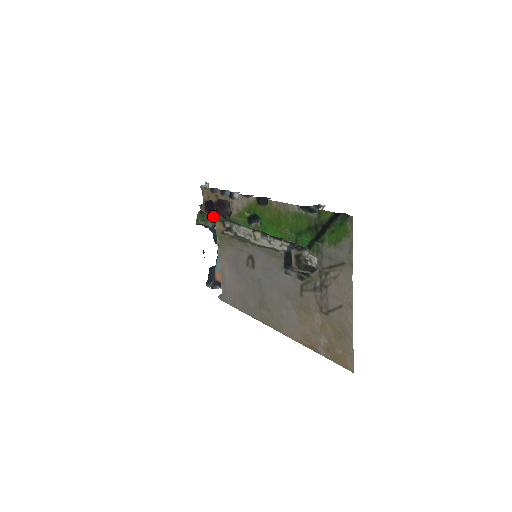
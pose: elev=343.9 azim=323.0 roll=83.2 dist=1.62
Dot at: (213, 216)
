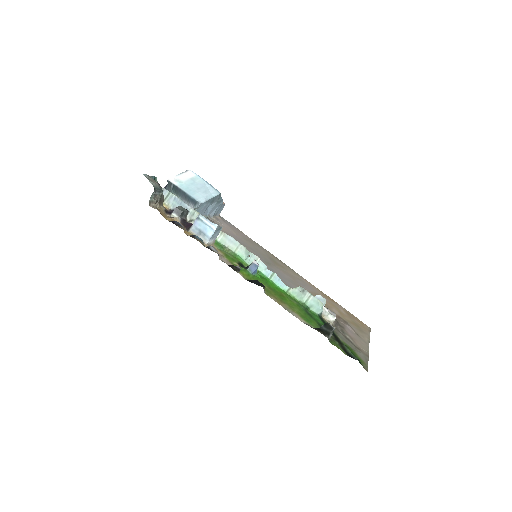
Dot at: occluded
